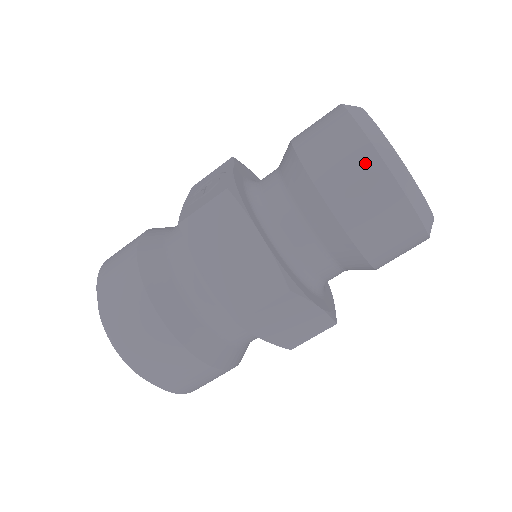
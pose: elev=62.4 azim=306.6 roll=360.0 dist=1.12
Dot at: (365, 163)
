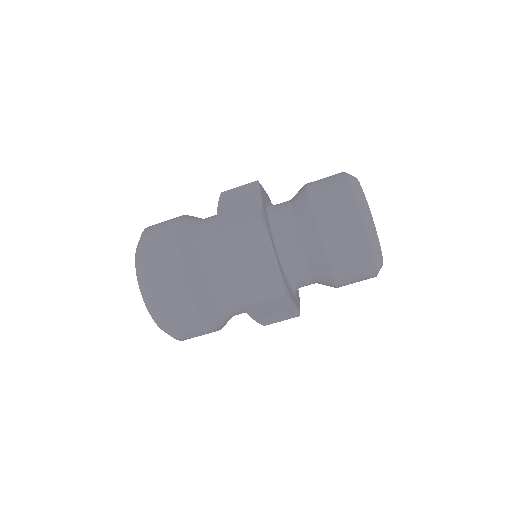
Dot at: (338, 179)
